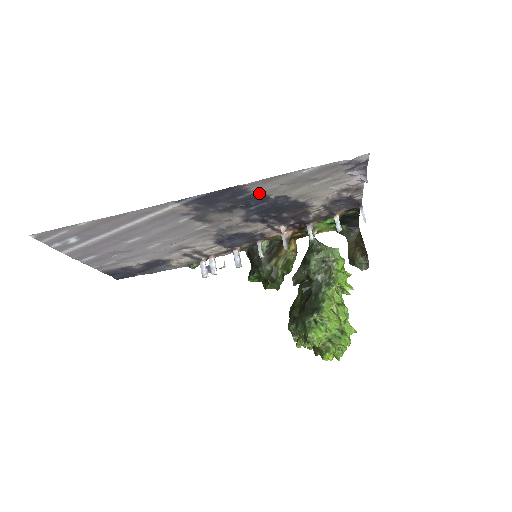
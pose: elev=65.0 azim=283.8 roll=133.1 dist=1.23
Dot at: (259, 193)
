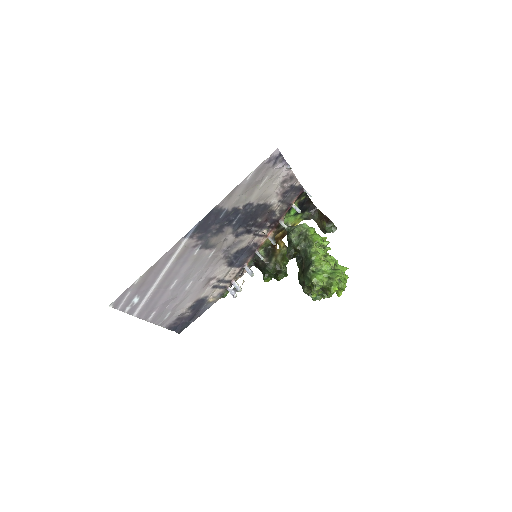
Dot at: (231, 208)
